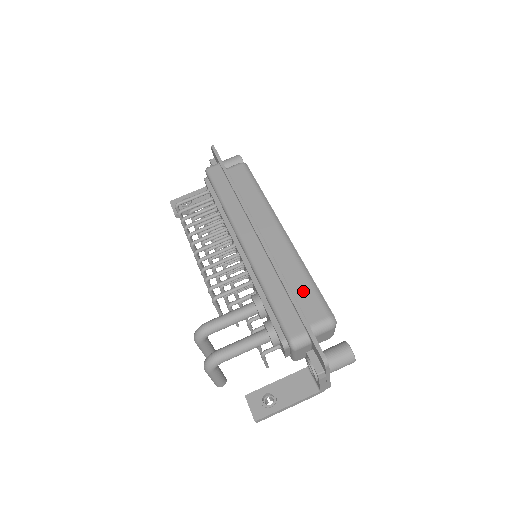
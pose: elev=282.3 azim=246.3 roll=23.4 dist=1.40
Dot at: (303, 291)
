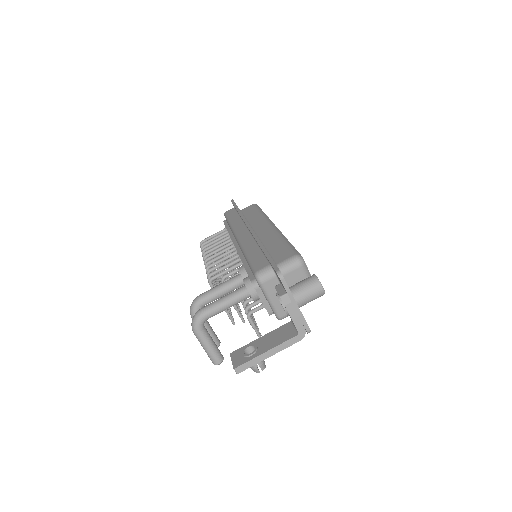
Dot at: (277, 248)
